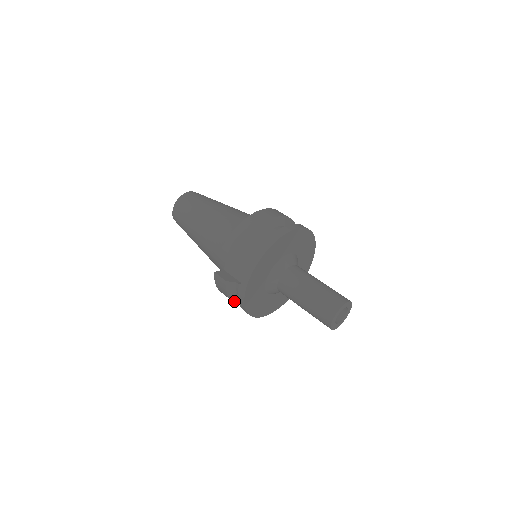
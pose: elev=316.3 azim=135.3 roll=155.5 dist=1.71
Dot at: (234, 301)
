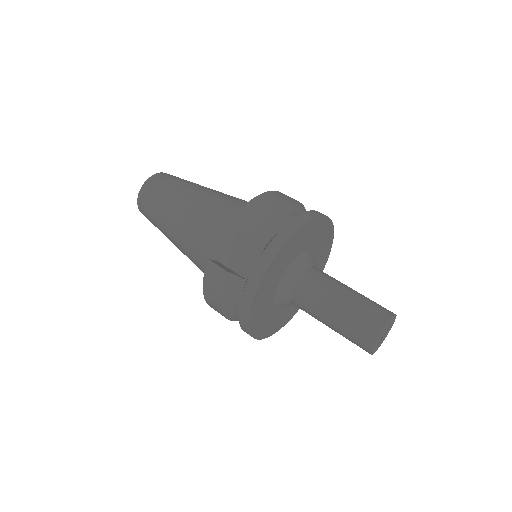
Dot at: (223, 310)
